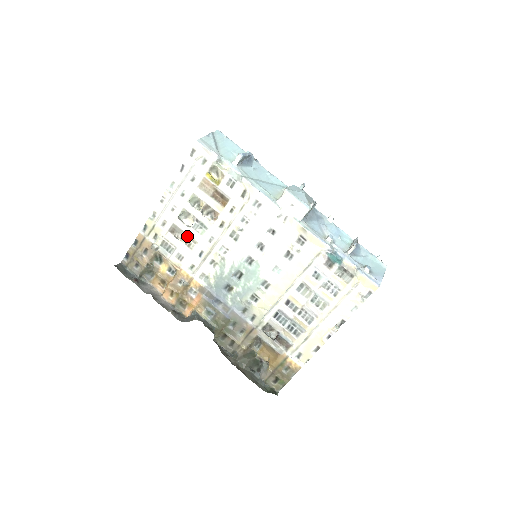
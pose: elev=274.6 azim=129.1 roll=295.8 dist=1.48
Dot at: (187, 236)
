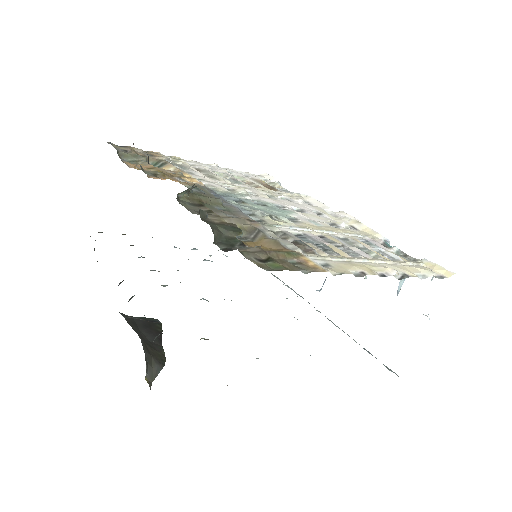
Dot at: (213, 176)
